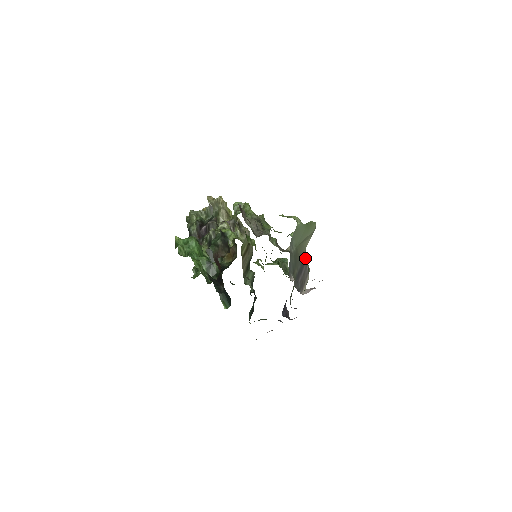
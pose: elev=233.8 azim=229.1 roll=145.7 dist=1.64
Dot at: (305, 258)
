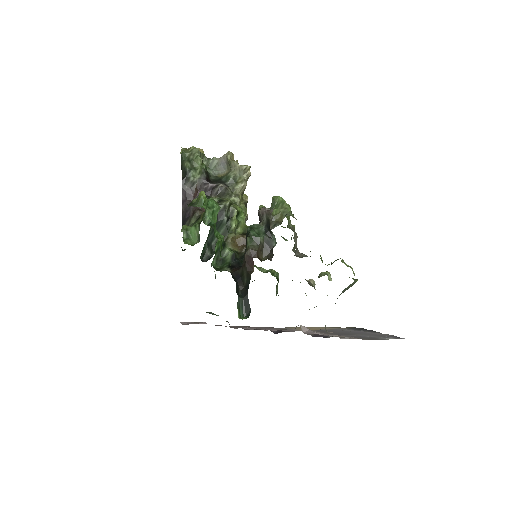
Dot at: occluded
